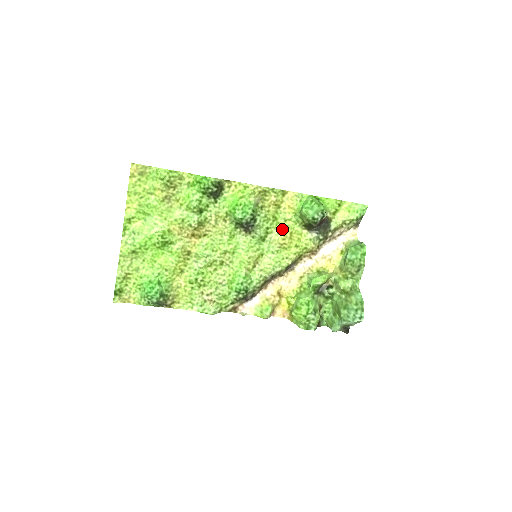
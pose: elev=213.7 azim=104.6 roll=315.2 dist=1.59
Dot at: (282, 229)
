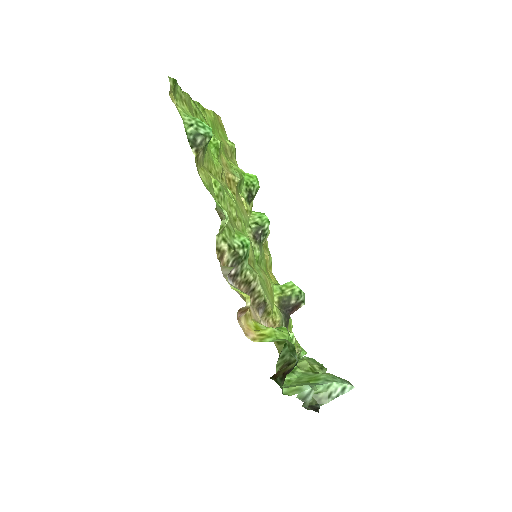
Dot at: occluded
